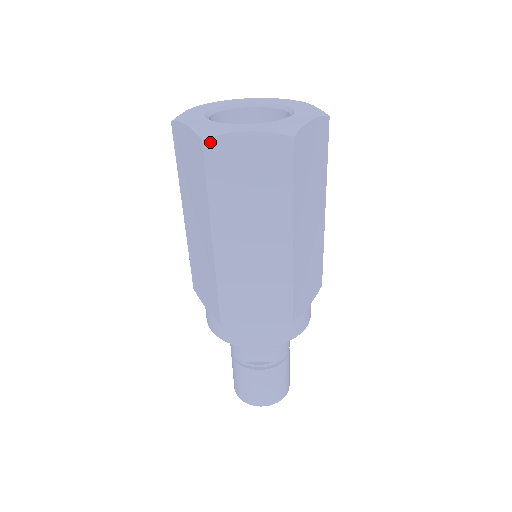
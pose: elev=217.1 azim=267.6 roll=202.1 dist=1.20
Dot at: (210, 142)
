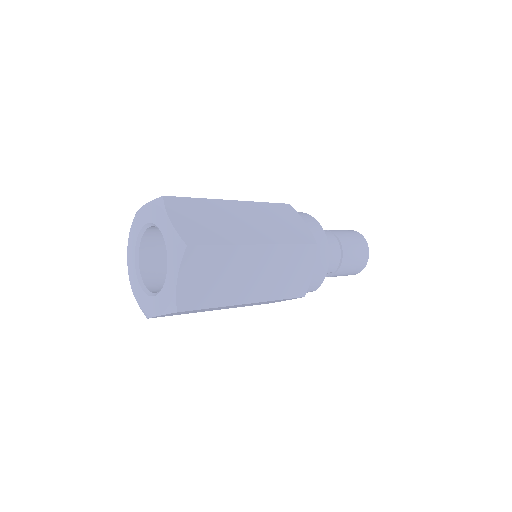
Dot at: occluded
